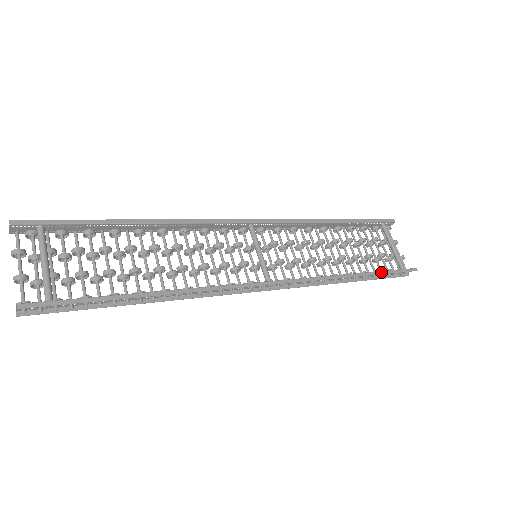
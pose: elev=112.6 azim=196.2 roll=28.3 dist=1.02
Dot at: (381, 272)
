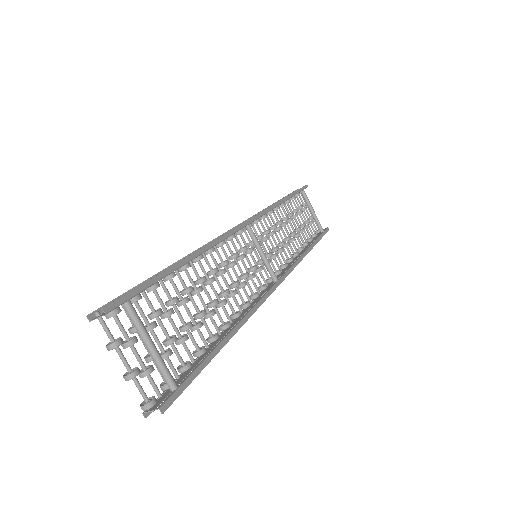
Dot at: (317, 240)
